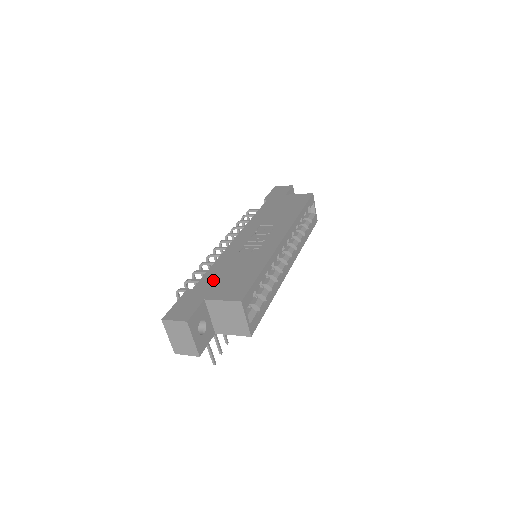
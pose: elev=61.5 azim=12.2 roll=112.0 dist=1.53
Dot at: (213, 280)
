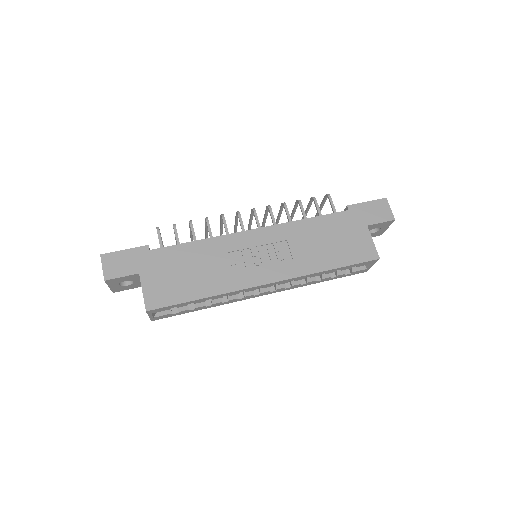
Dot at: (170, 260)
